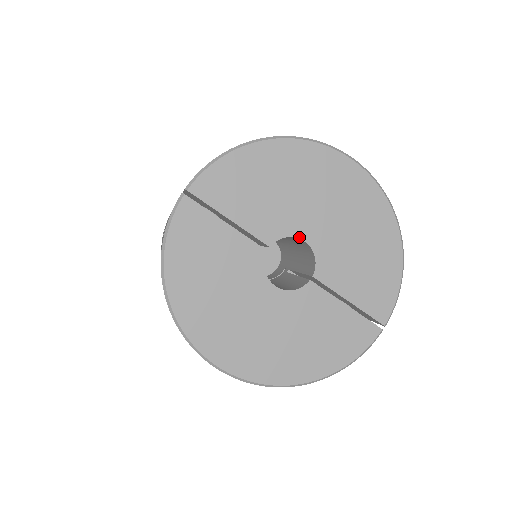
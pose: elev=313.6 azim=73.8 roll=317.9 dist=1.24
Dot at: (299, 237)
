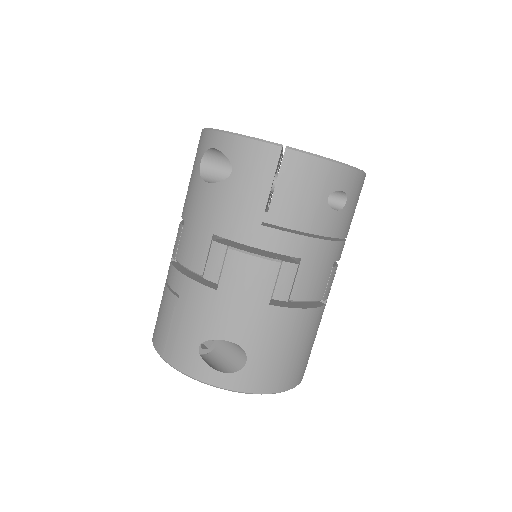
Dot at: occluded
